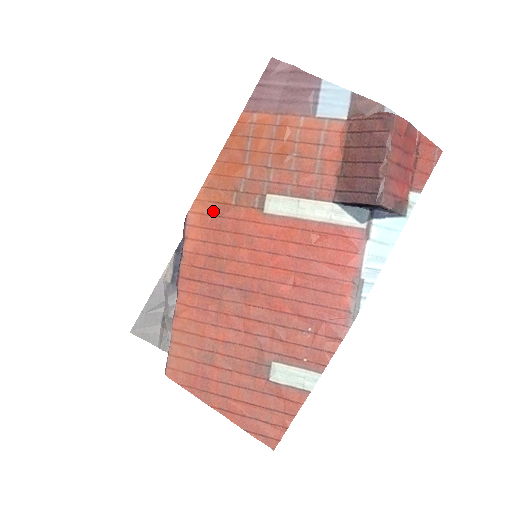
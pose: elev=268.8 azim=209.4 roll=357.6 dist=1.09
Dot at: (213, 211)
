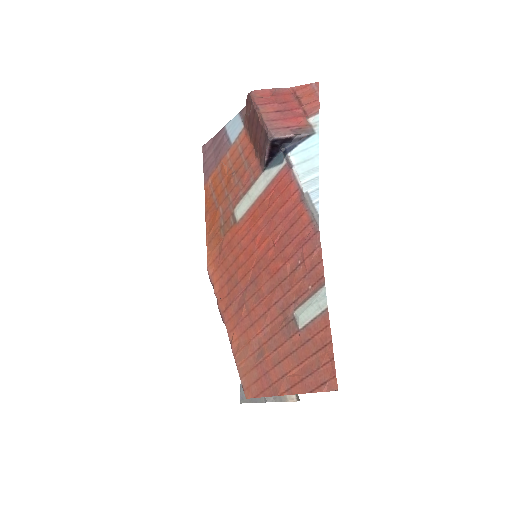
Dot at: (217, 253)
